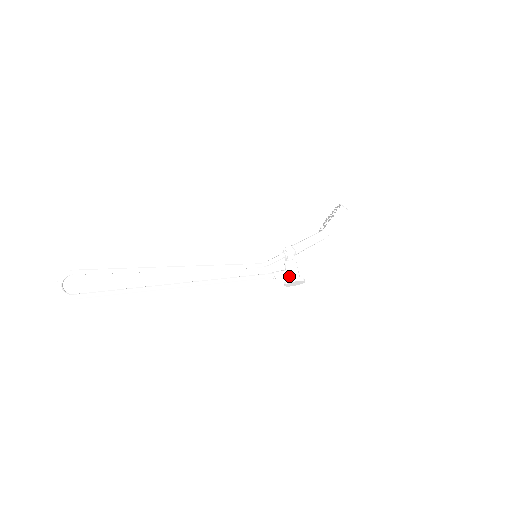
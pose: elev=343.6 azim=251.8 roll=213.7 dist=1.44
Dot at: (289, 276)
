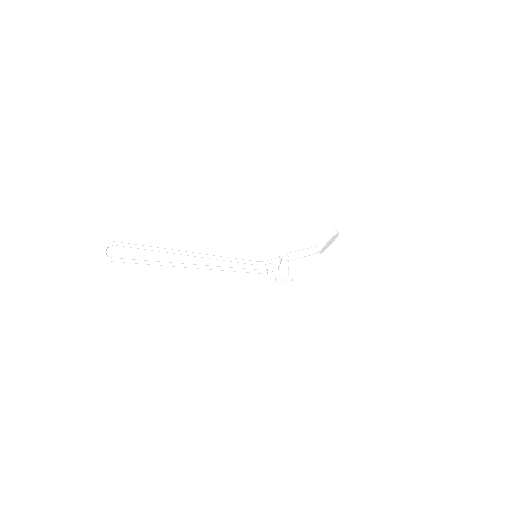
Dot at: (280, 274)
